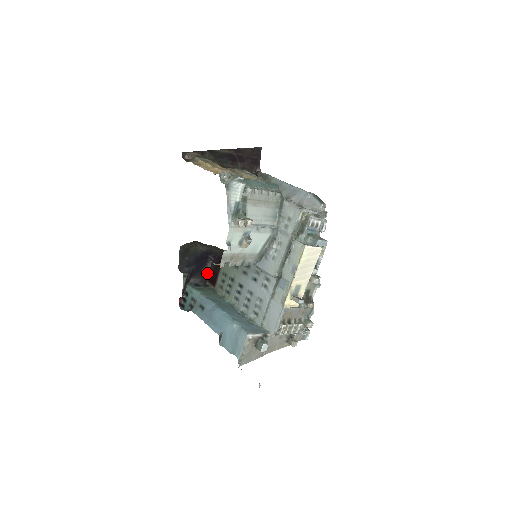
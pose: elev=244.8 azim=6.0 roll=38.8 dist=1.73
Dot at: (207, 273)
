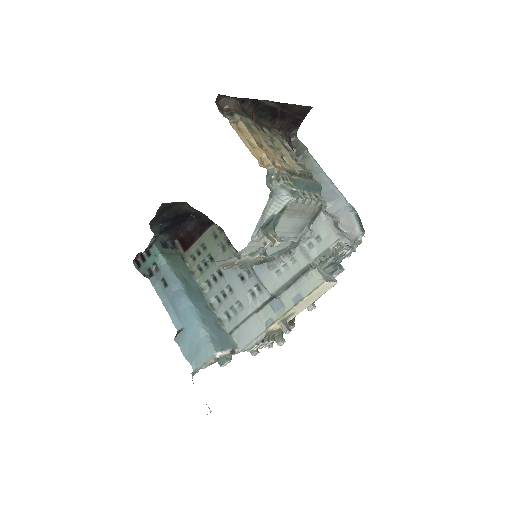
Dot at: (181, 232)
